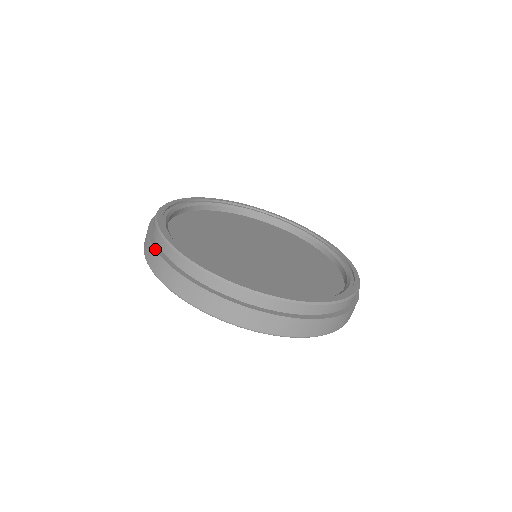
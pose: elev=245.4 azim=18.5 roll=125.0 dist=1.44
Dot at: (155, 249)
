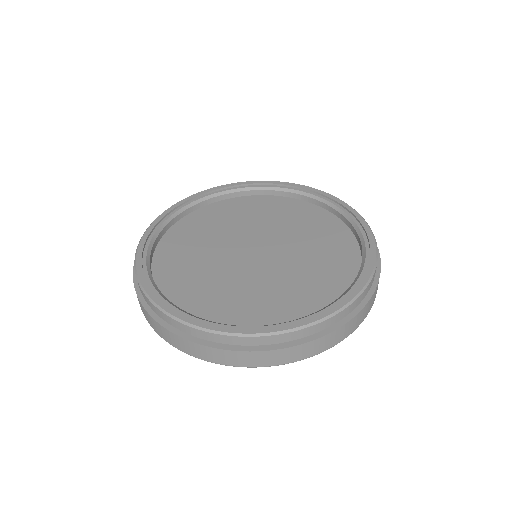
Dot at: (136, 293)
